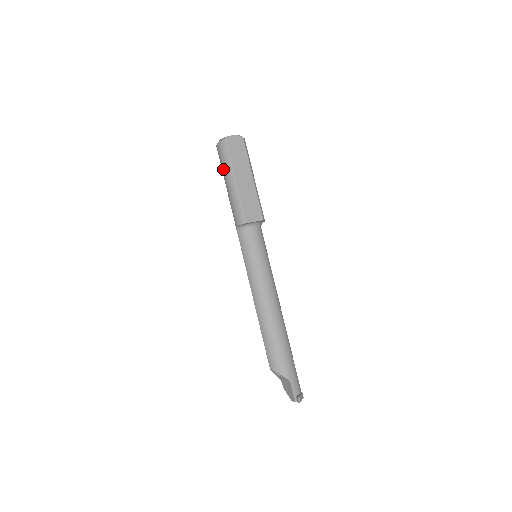
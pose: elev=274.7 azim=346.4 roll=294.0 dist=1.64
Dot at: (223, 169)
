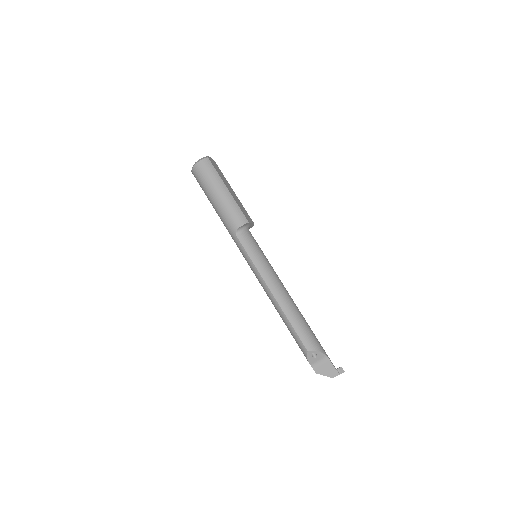
Dot at: (210, 182)
